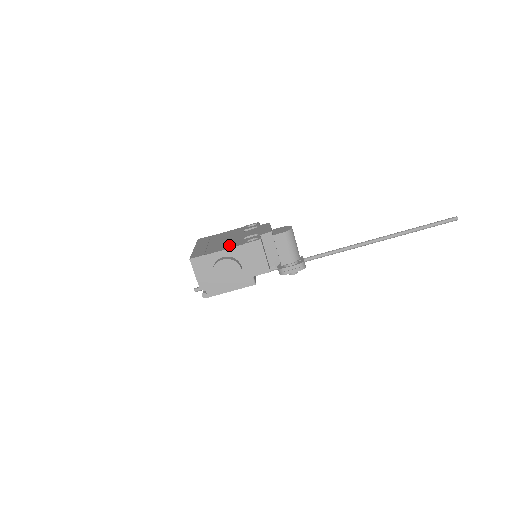
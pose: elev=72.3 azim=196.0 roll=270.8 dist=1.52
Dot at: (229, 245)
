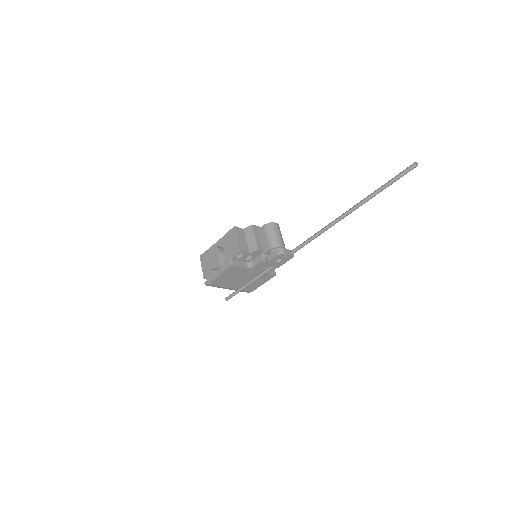
Dot at: occluded
